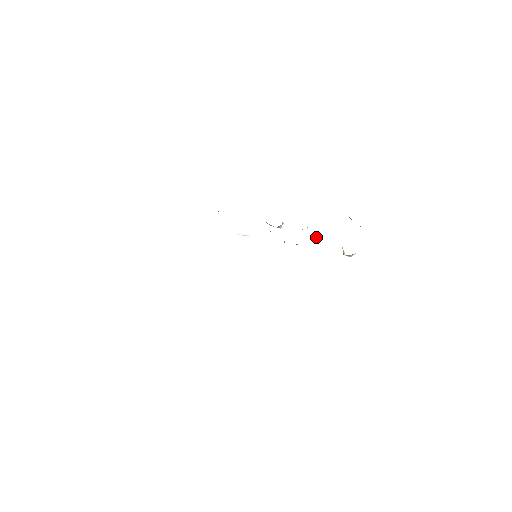
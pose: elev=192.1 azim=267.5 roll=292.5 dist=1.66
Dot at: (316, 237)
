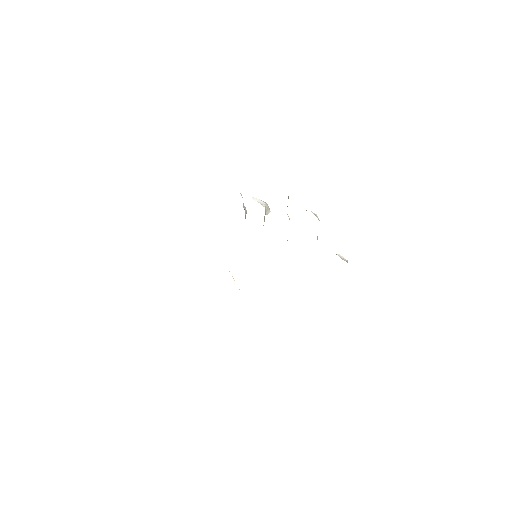
Dot at: occluded
